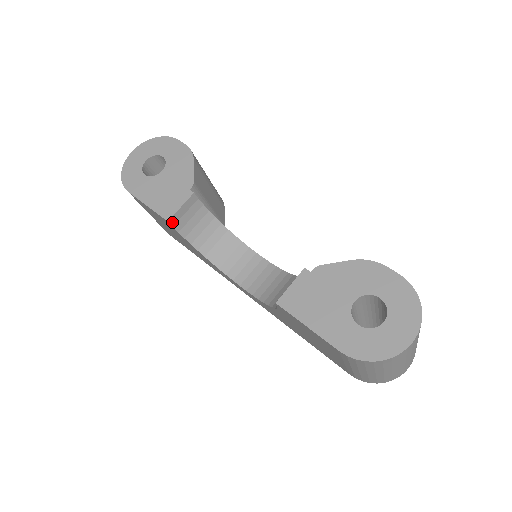
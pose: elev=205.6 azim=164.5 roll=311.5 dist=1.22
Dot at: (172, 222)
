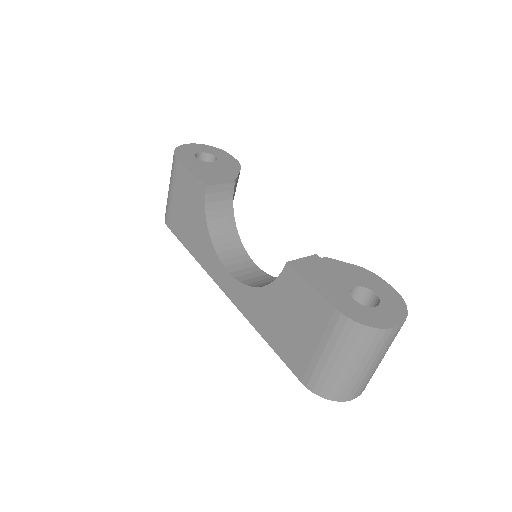
Dot at: (208, 190)
